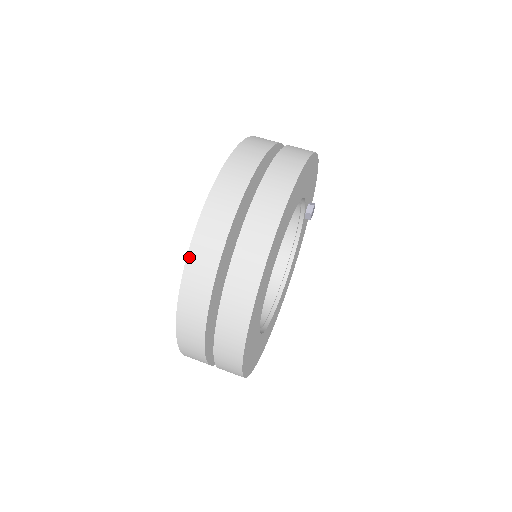
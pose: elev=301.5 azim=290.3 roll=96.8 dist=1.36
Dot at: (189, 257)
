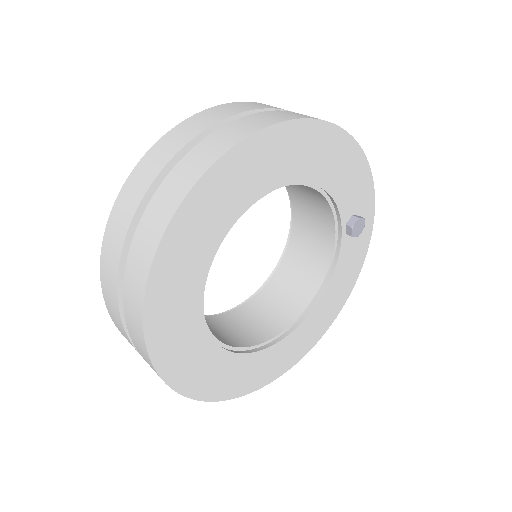
Dot at: (118, 199)
